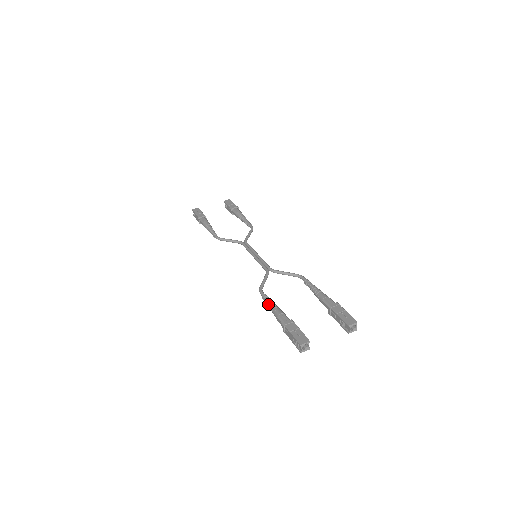
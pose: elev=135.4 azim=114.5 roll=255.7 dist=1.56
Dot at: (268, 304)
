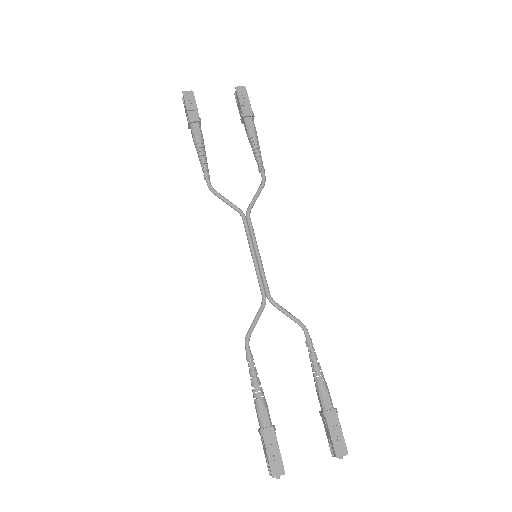
Dot at: (251, 376)
